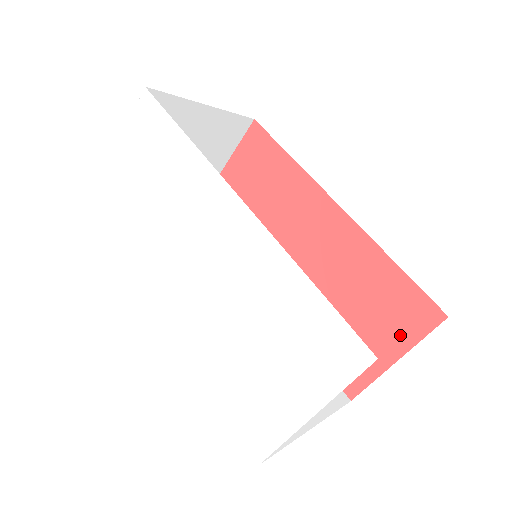
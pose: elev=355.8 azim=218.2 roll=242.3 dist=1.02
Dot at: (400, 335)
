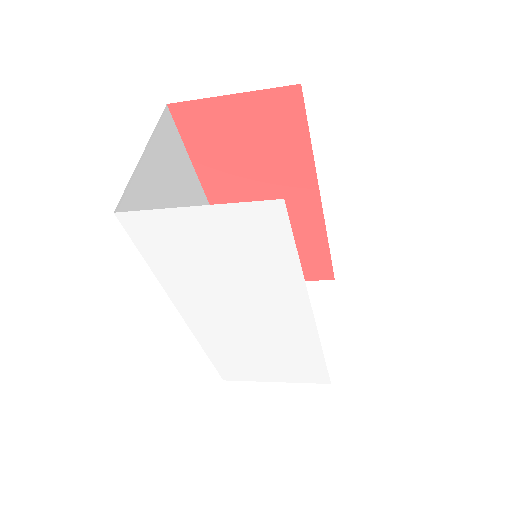
Dot at: occluded
